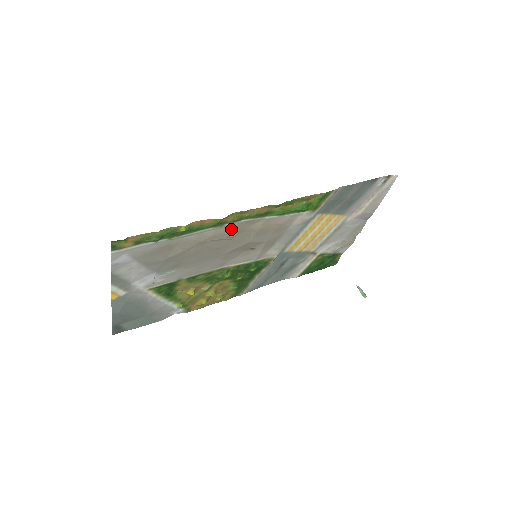
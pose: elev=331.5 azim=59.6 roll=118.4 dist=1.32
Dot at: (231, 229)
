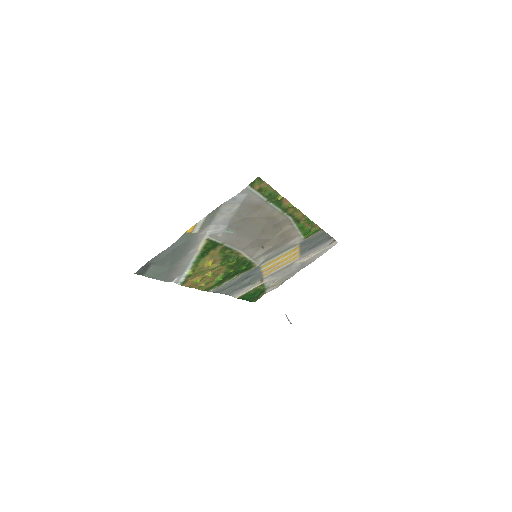
Dot at: (281, 219)
